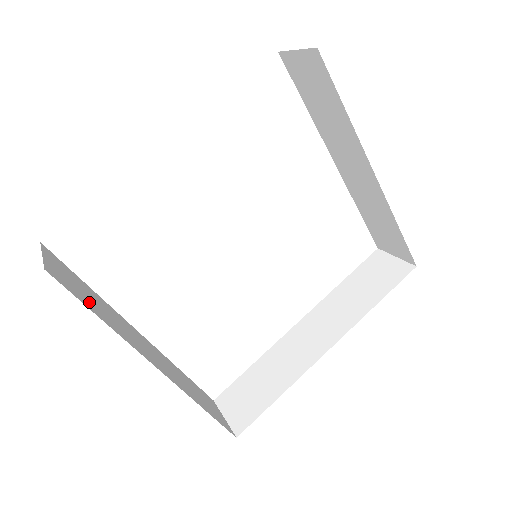
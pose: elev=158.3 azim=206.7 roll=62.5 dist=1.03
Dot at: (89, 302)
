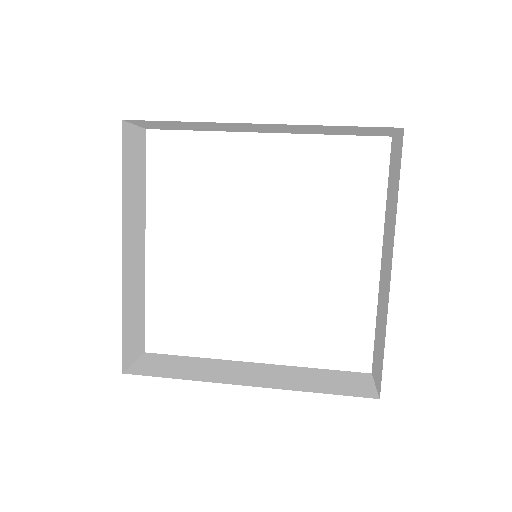
Dot at: (129, 171)
